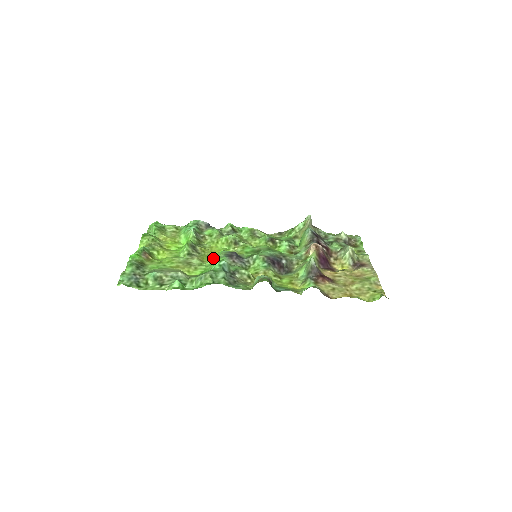
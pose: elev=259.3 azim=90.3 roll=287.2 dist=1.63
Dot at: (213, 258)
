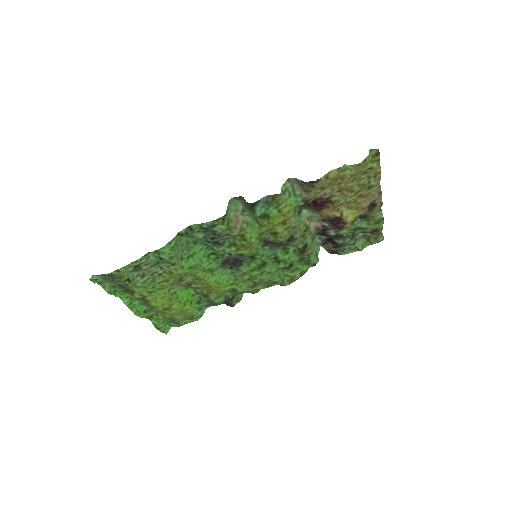
Dot at: (211, 277)
